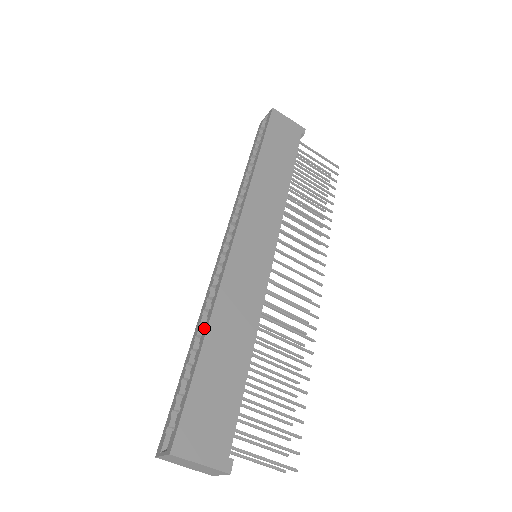
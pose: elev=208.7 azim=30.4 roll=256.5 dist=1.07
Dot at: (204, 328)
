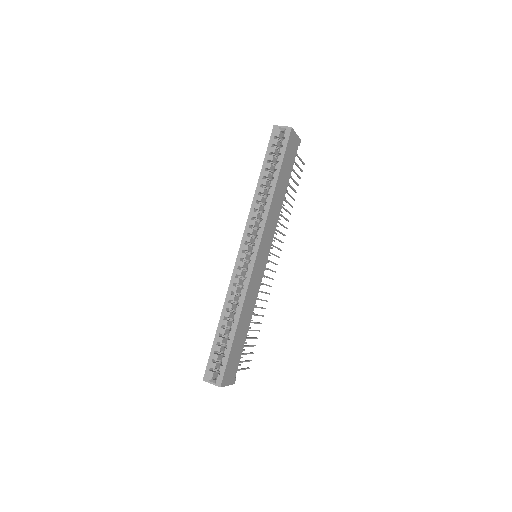
Dot at: (235, 318)
